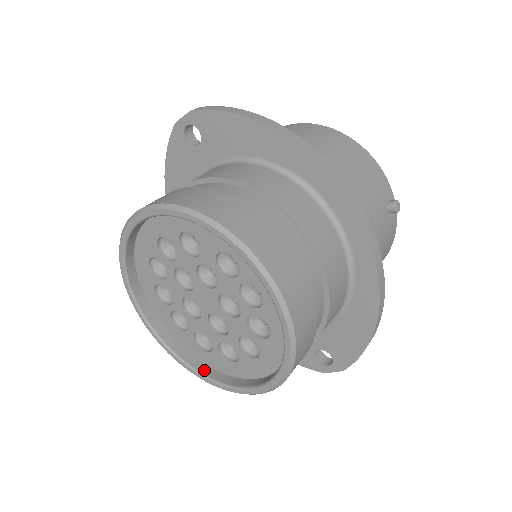
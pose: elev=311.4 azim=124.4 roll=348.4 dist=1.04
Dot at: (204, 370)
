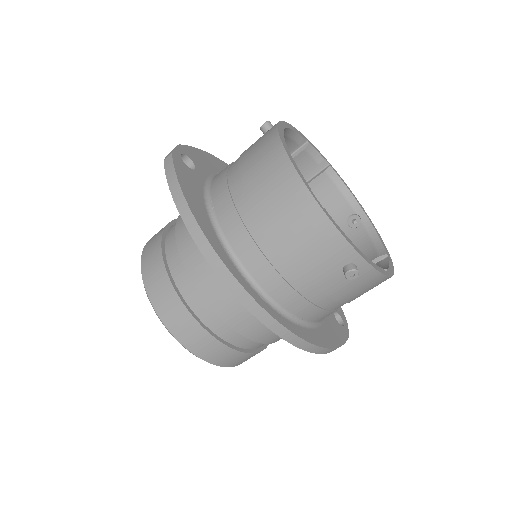
Dot at: occluded
